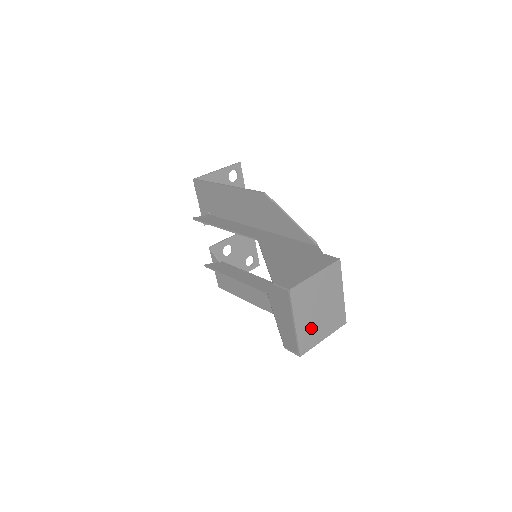
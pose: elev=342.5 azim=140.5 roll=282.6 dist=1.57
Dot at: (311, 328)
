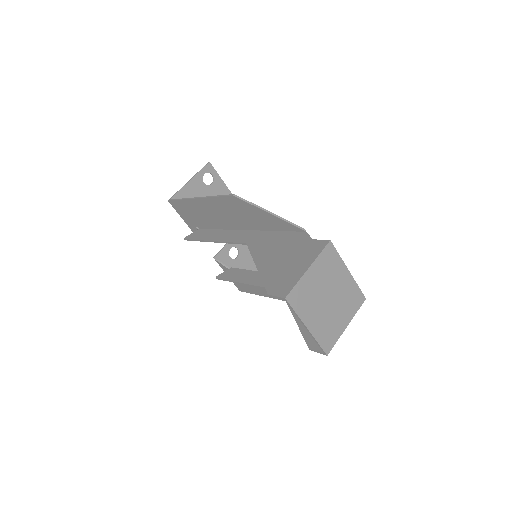
Dot at: (327, 323)
